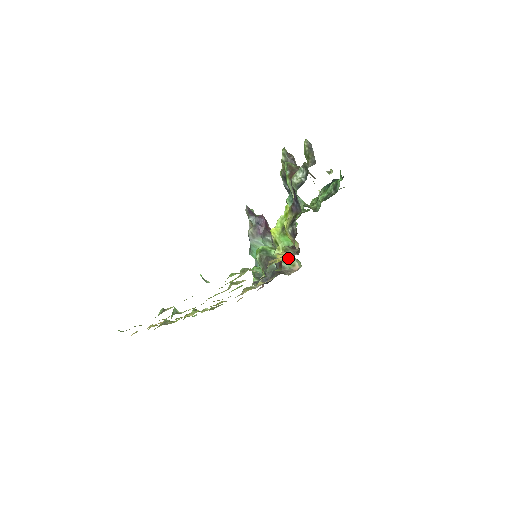
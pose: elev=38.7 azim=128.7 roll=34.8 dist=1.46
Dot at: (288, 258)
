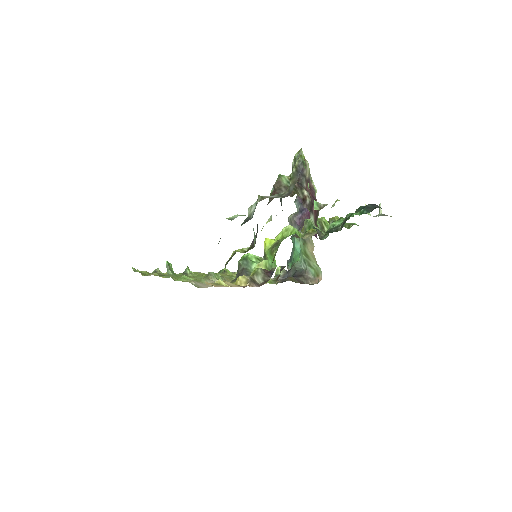
Dot at: occluded
